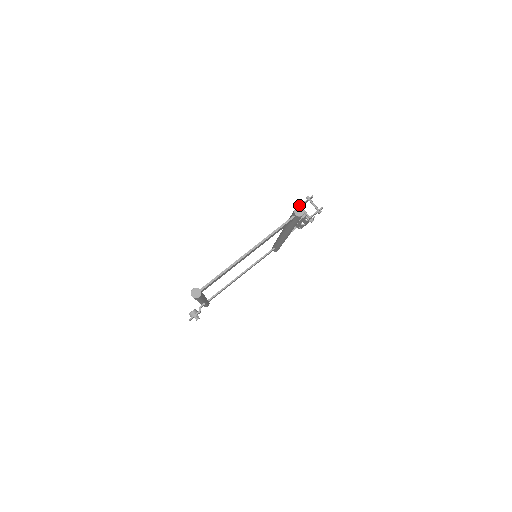
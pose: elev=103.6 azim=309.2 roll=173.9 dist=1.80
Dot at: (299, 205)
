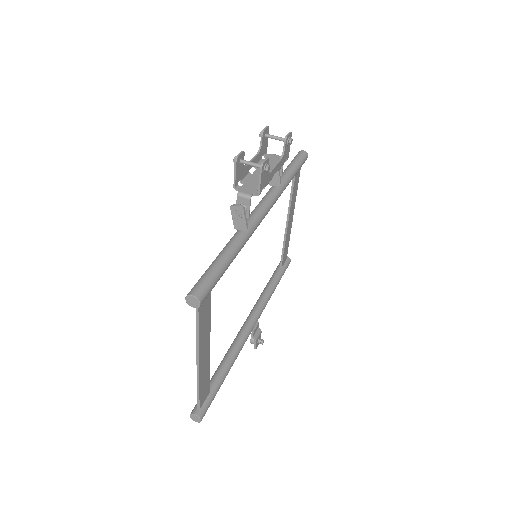
Dot at: (233, 186)
